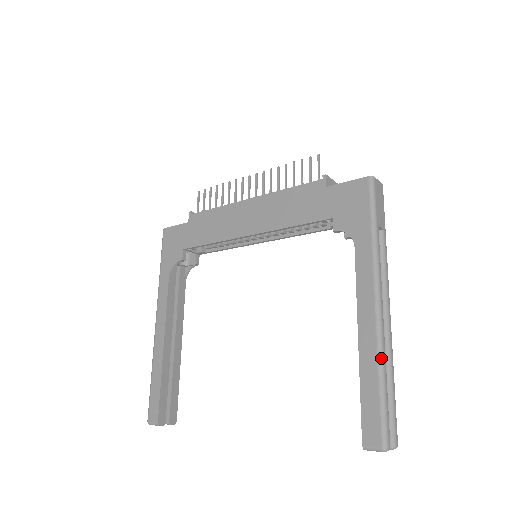
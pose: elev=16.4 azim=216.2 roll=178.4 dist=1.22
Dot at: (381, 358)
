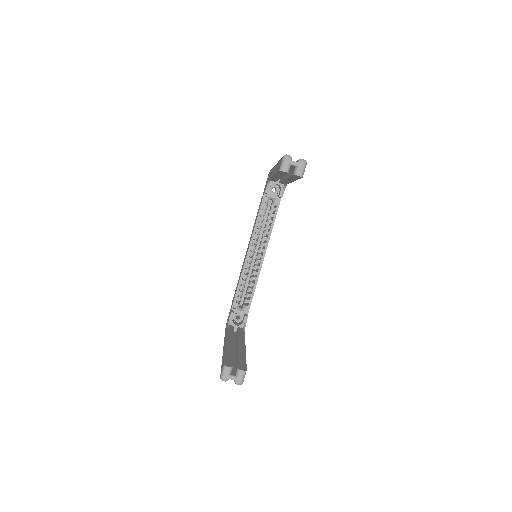
Dot at: occluded
